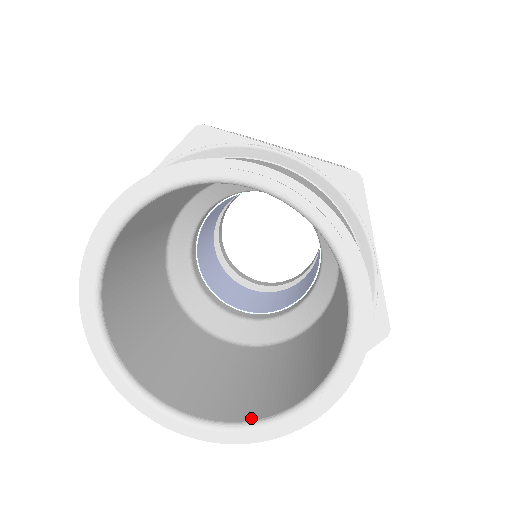
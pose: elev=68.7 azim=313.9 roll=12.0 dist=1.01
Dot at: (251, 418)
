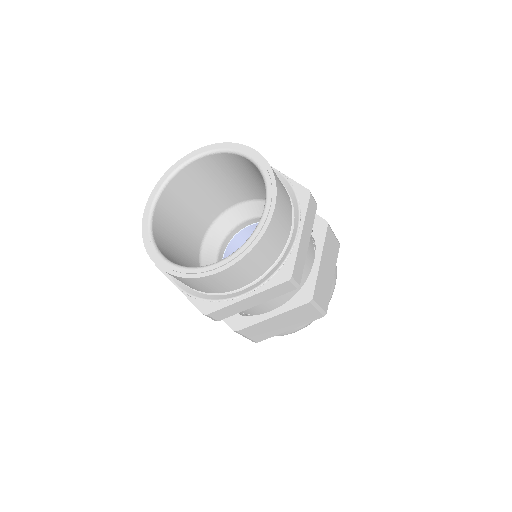
Dot at: occluded
